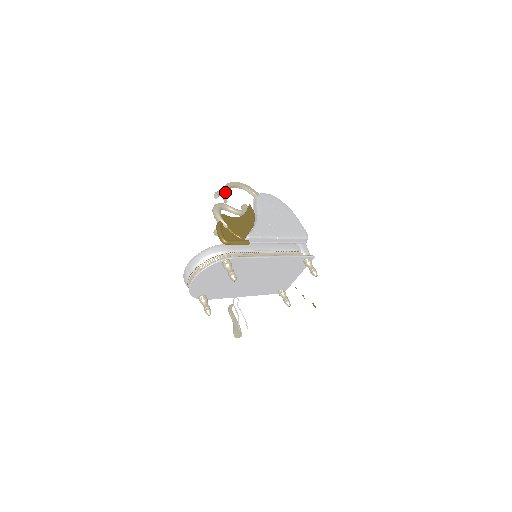
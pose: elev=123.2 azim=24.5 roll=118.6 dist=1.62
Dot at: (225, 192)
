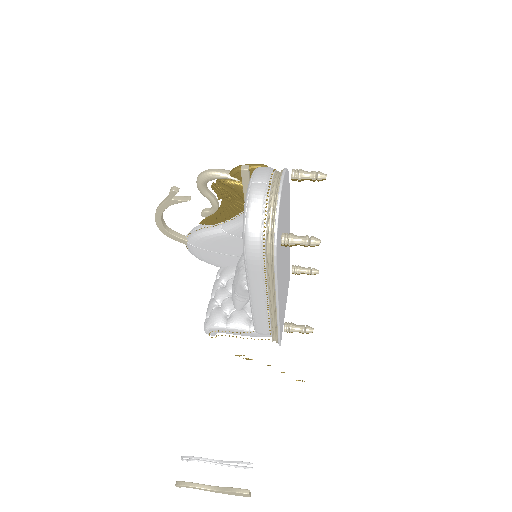
Dot at: (174, 198)
